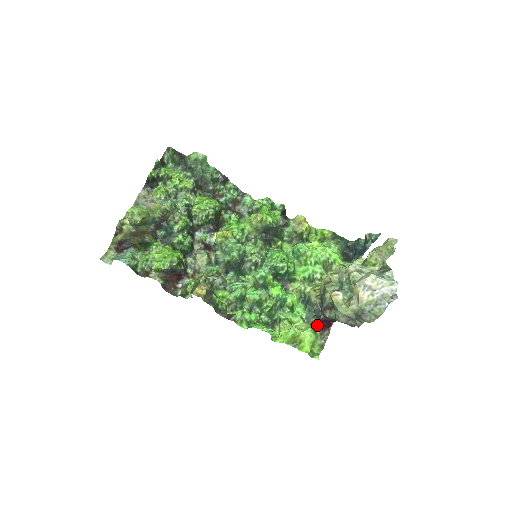
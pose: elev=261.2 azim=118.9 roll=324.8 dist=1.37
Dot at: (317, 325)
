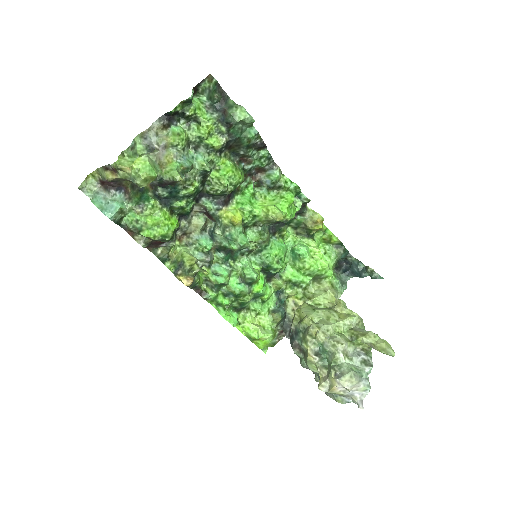
Dot at: (280, 330)
